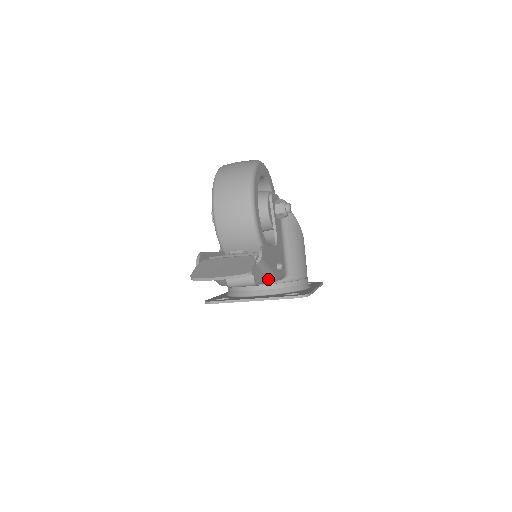
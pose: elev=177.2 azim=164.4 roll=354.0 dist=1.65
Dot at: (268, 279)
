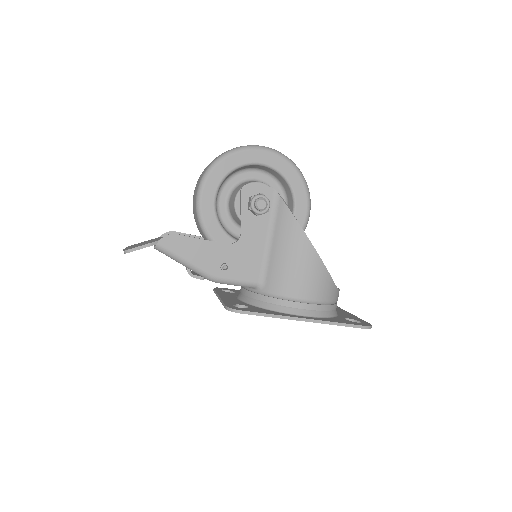
Dot at: (200, 274)
